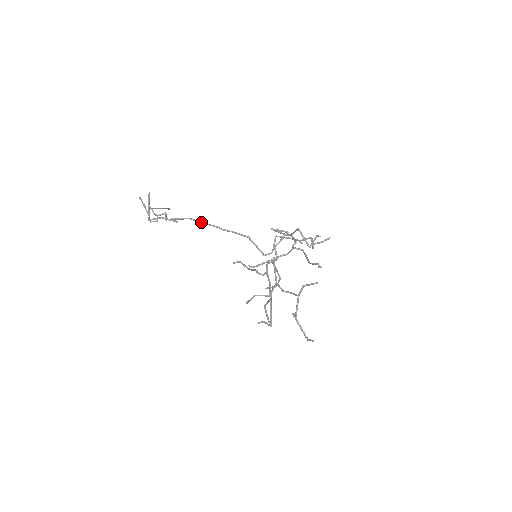
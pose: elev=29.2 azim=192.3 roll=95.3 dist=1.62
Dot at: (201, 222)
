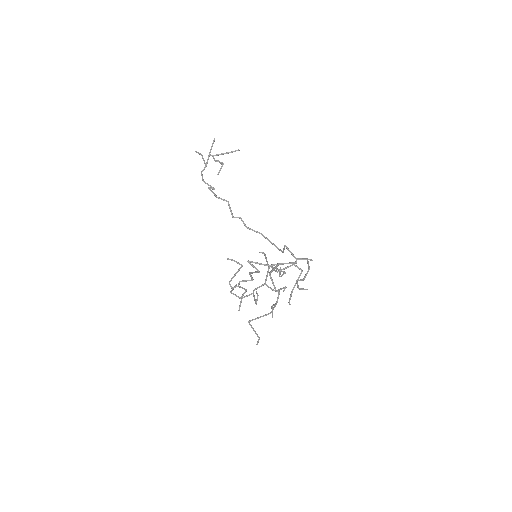
Dot at: occluded
